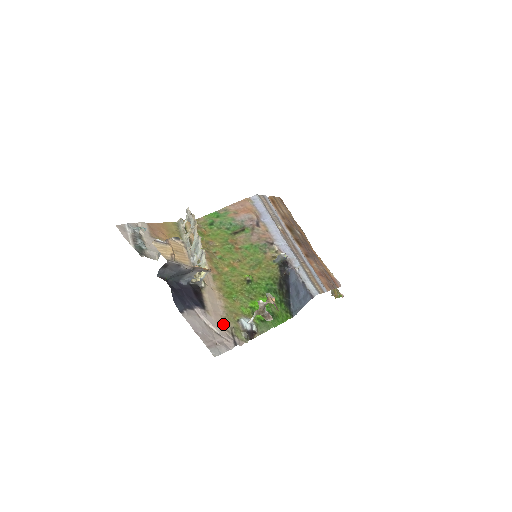
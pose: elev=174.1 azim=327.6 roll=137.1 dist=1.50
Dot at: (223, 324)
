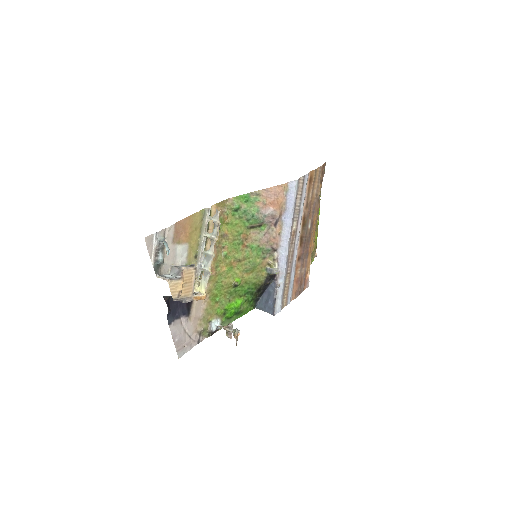
Dot at: (197, 326)
